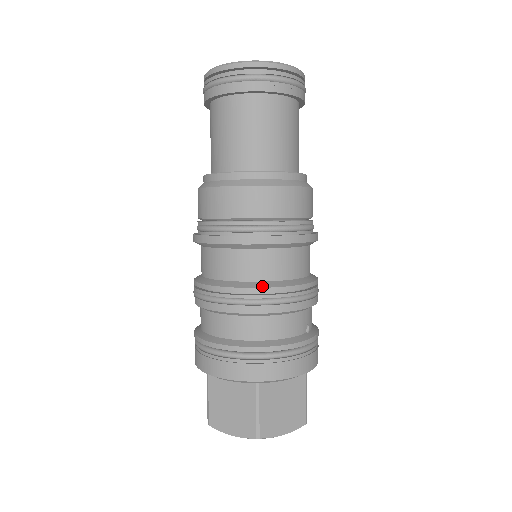
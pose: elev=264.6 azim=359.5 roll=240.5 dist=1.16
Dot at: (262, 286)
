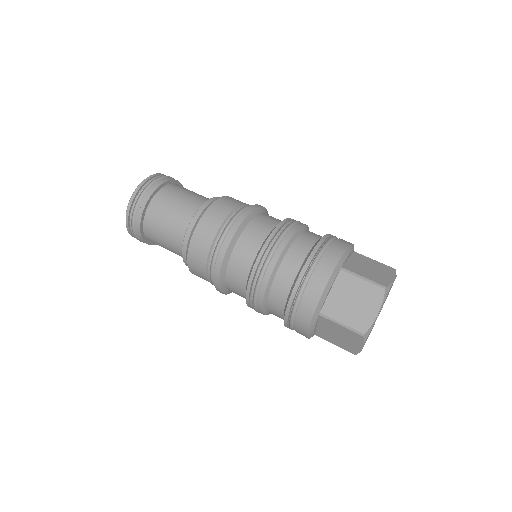
Dot at: (272, 231)
